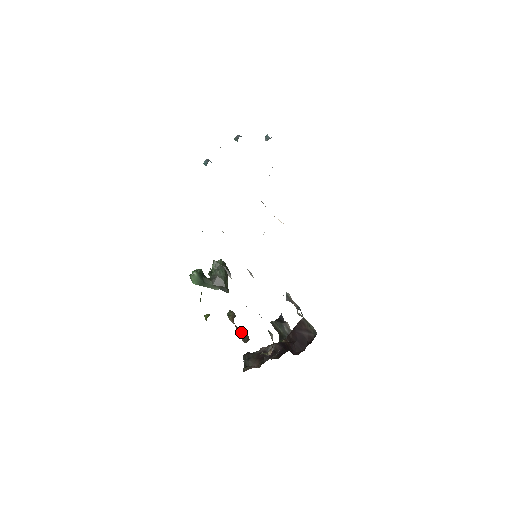
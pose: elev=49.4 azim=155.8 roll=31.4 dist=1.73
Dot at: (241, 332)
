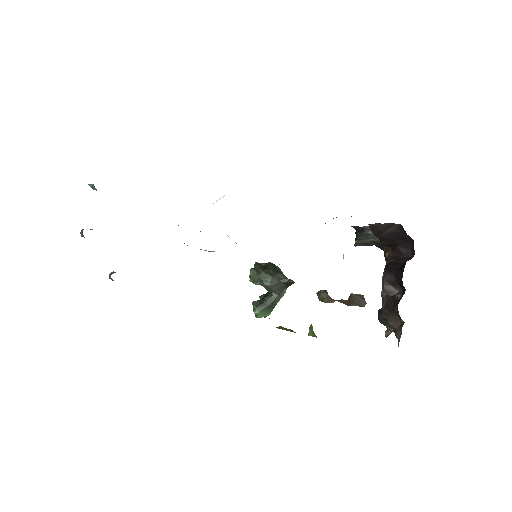
Dot at: (349, 301)
